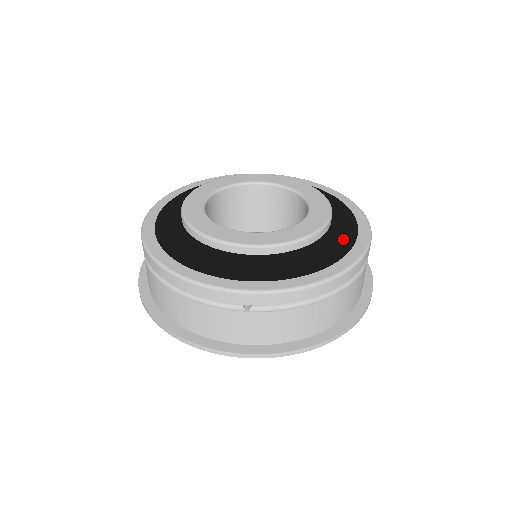
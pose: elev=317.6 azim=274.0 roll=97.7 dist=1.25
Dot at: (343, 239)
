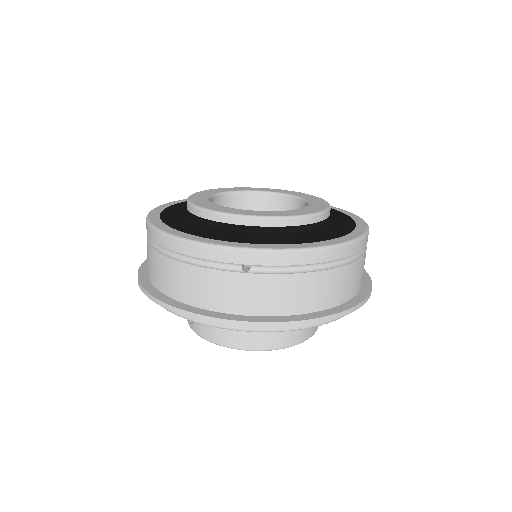
Dot at: (341, 227)
